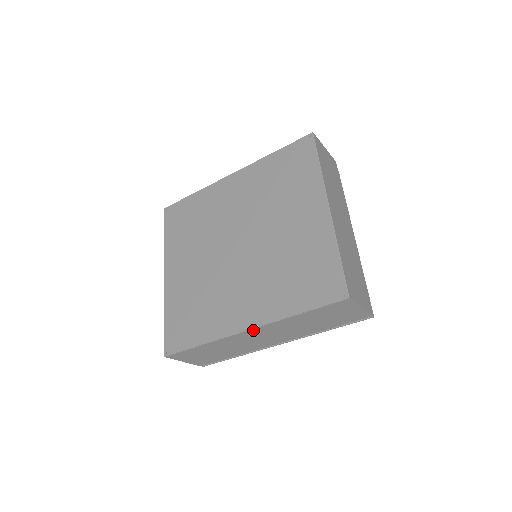
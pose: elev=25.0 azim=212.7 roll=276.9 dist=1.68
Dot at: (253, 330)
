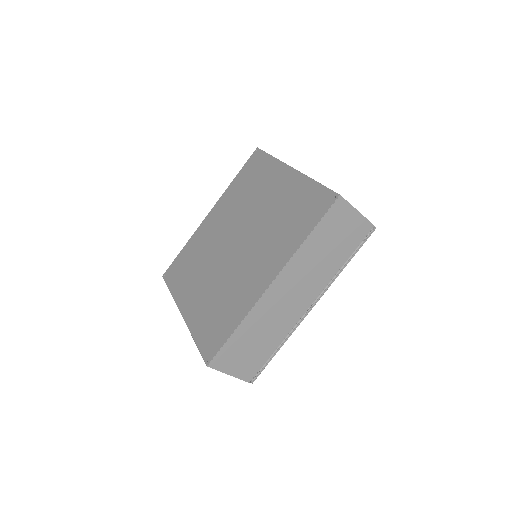
Dot at: (277, 281)
